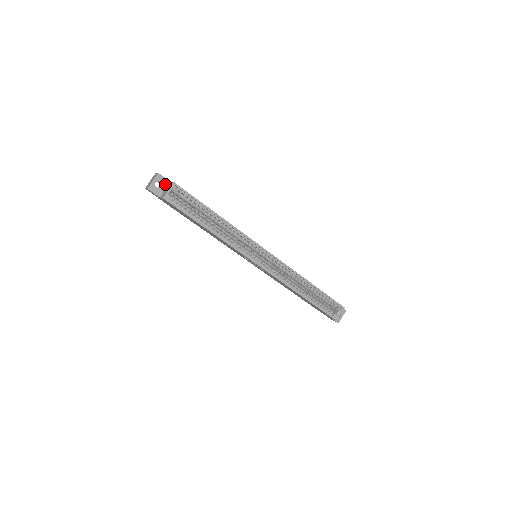
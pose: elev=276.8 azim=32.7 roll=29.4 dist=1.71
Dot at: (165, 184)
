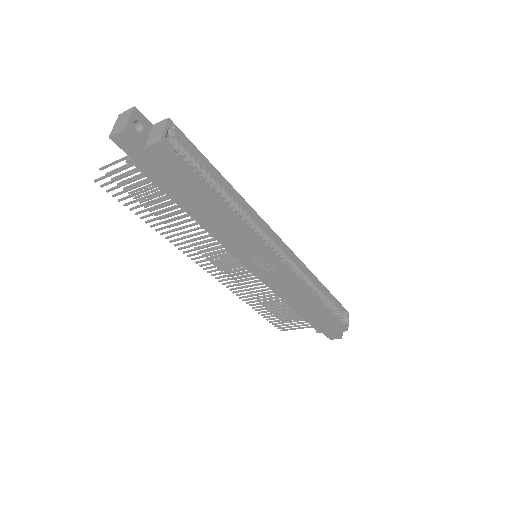
Dot at: (146, 127)
